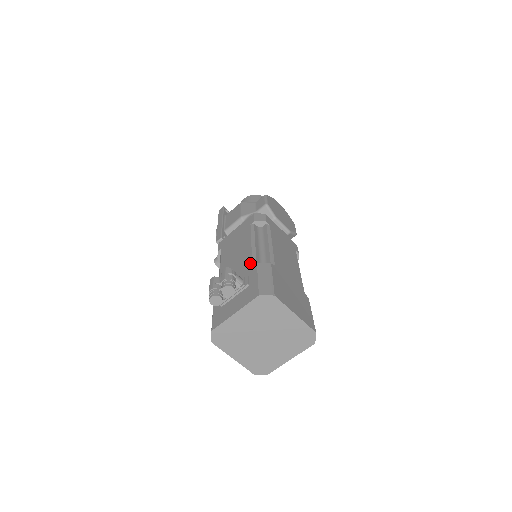
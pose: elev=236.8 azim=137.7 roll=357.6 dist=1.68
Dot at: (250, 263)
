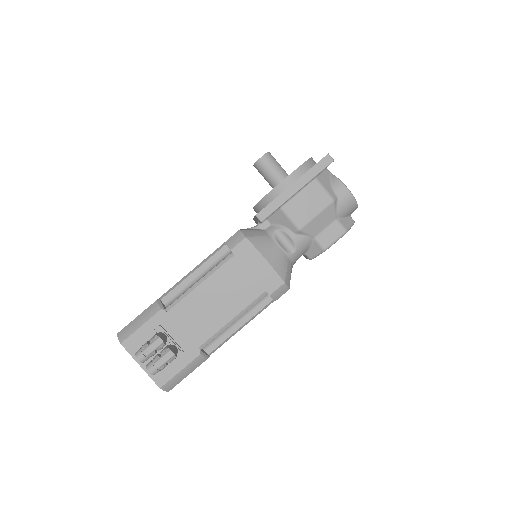
Dot at: (201, 342)
